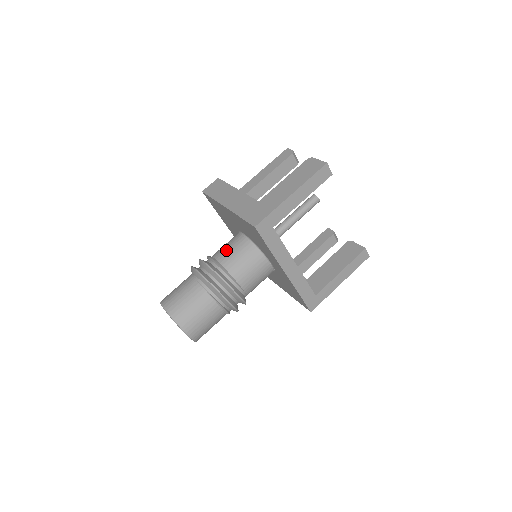
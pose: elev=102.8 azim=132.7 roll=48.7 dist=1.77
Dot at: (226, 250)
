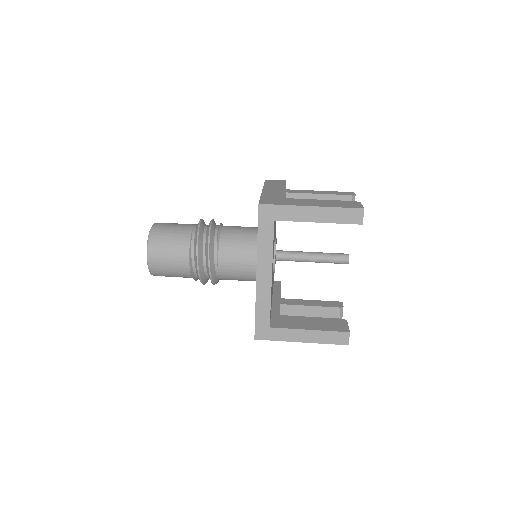
Dot at: (236, 227)
